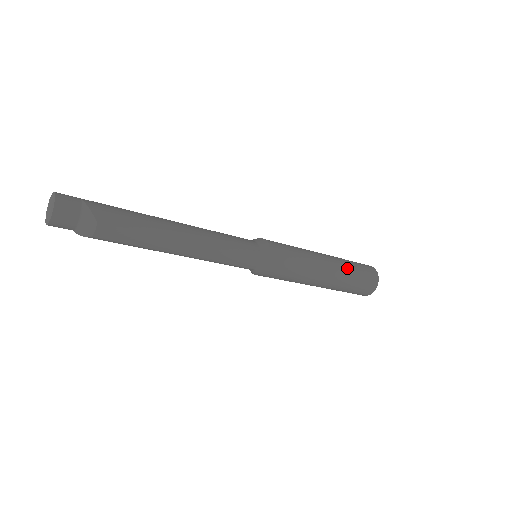
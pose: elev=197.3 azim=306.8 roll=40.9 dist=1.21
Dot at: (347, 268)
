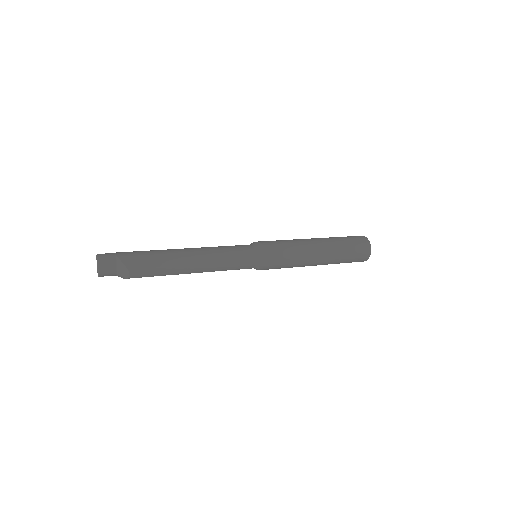
Dot at: (338, 247)
